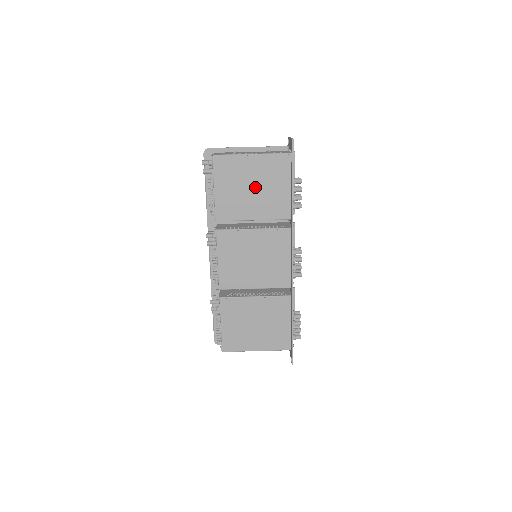
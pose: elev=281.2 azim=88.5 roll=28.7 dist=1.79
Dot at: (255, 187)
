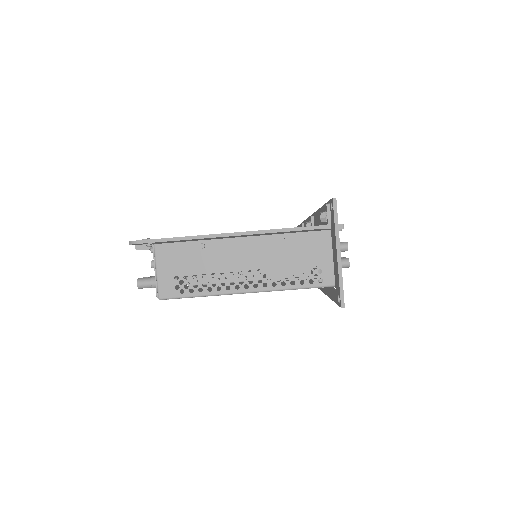
Dot at: occluded
